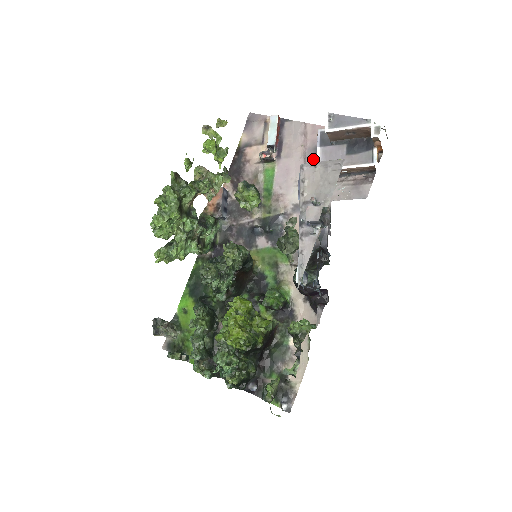
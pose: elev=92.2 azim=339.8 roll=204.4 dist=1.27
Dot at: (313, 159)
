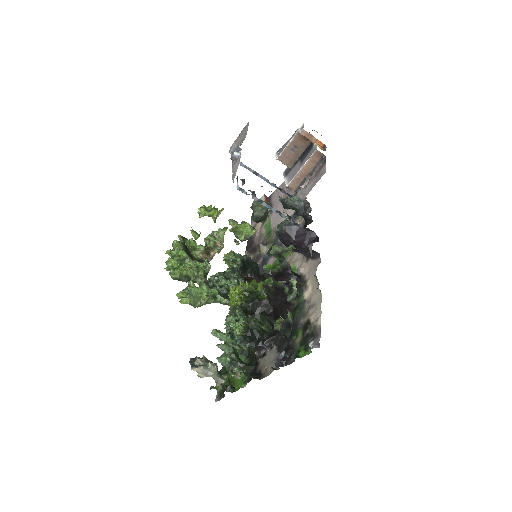
Dot at: (290, 192)
